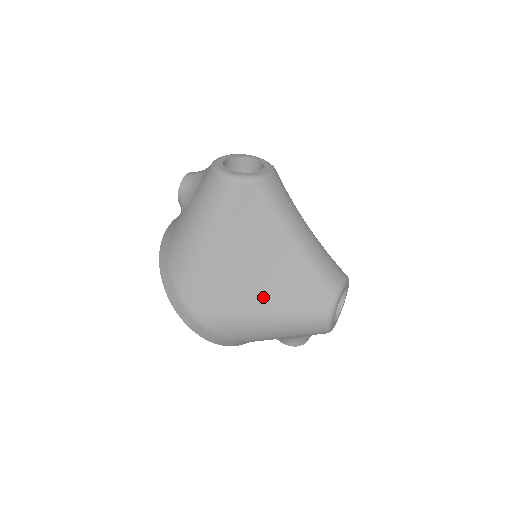
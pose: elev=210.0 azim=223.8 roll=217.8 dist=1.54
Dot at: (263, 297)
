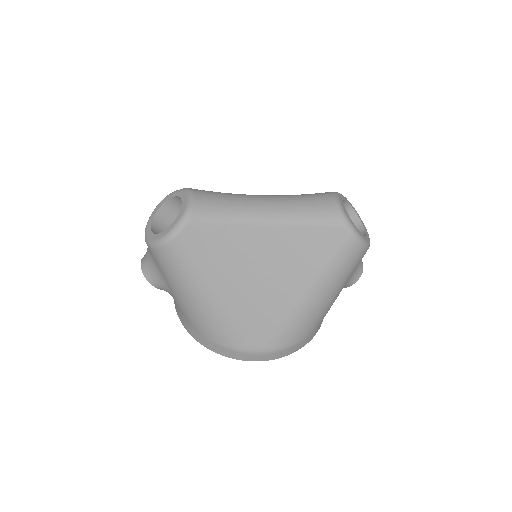
Dot at: (295, 283)
